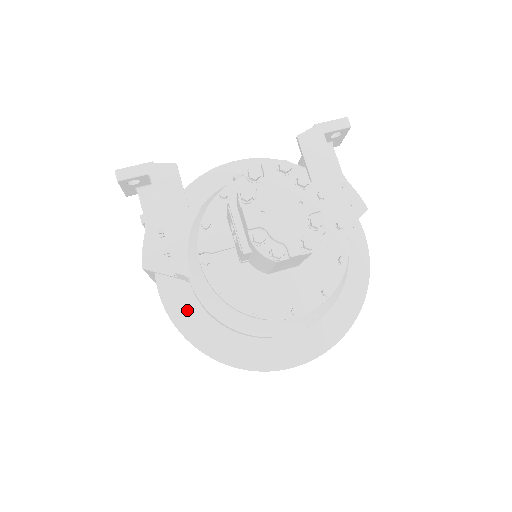
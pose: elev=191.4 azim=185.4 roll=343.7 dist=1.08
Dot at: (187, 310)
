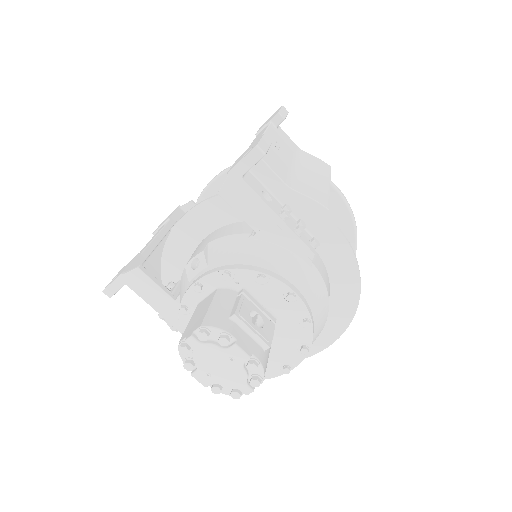
Dot at: occluded
